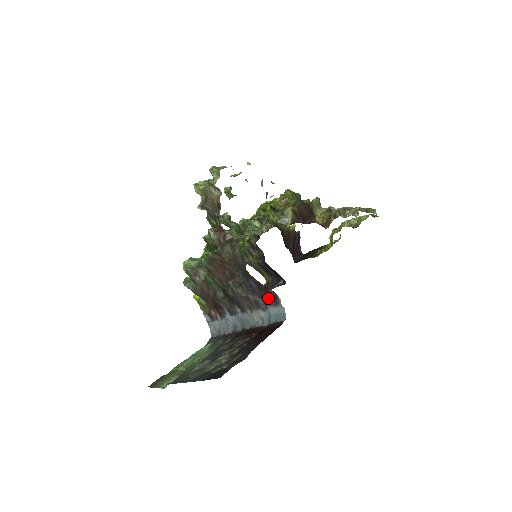
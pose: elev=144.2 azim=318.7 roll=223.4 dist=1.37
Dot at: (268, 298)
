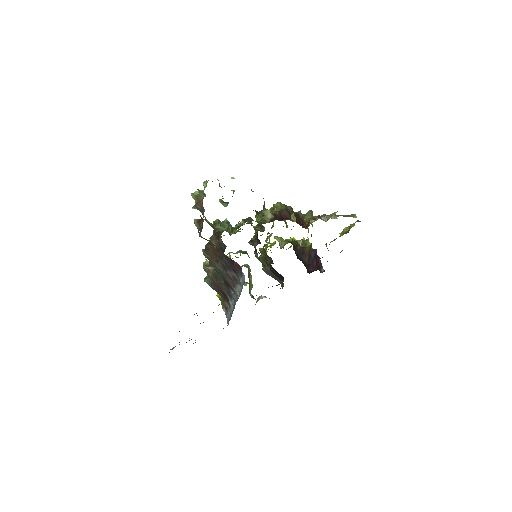
Dot at: (238, 271)
